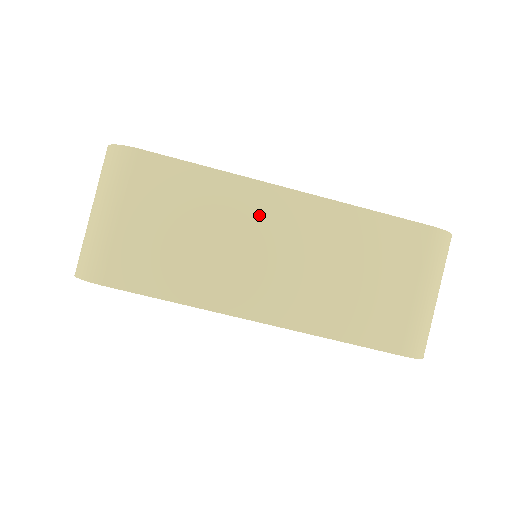
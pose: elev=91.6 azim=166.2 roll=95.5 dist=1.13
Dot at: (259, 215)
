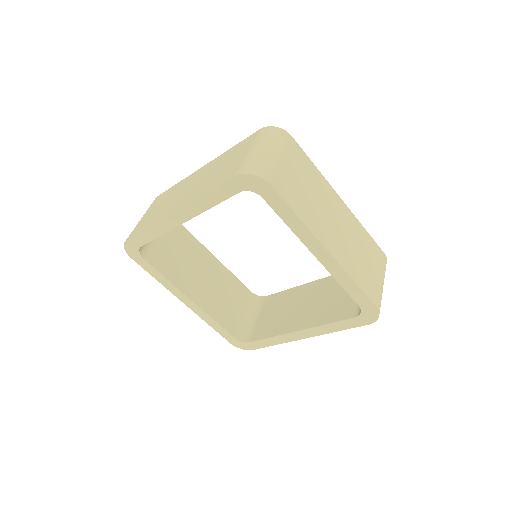
Dot at: (189, 182)
